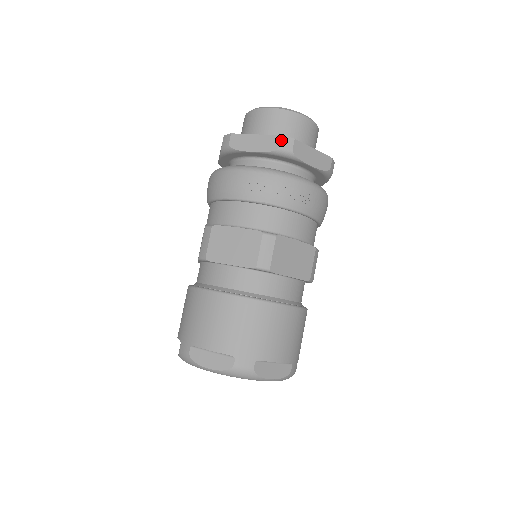
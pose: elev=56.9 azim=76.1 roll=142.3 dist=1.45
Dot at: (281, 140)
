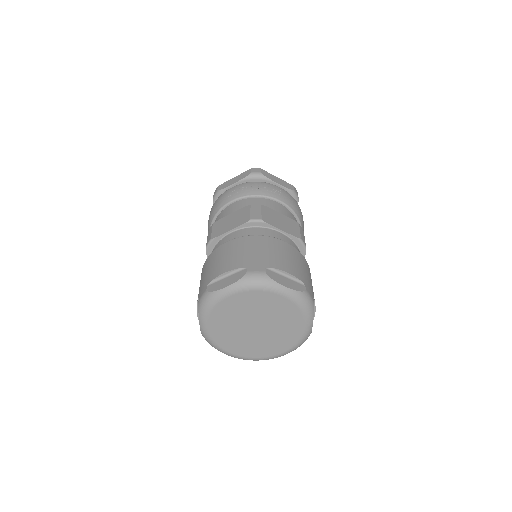
Dot at: (251, 170)
